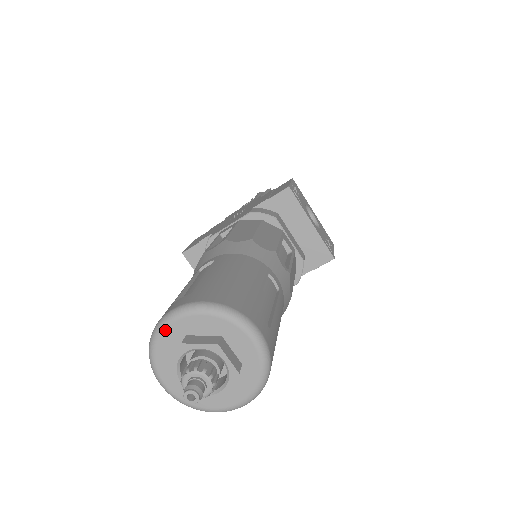
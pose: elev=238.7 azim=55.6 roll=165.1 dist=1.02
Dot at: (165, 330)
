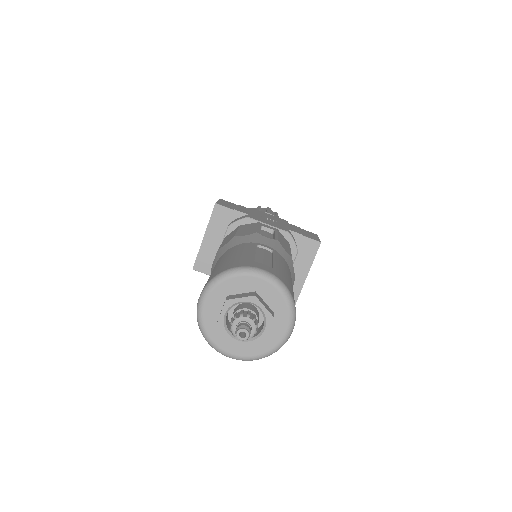
Dot at: (248, 276)
